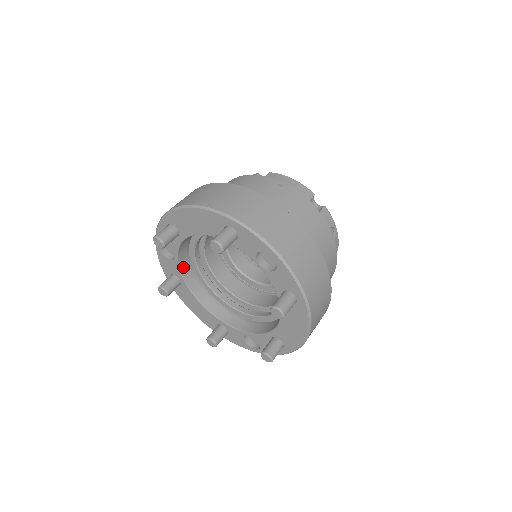
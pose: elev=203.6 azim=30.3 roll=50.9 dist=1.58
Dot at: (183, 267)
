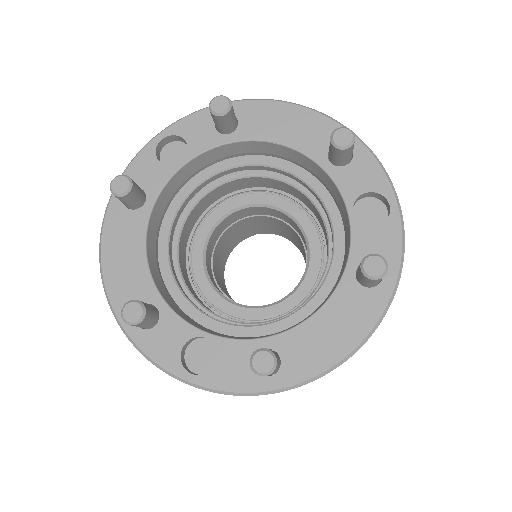
Dot at: (169, 188)
